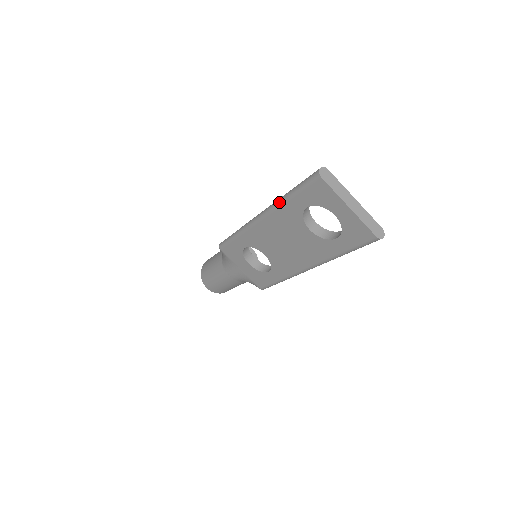
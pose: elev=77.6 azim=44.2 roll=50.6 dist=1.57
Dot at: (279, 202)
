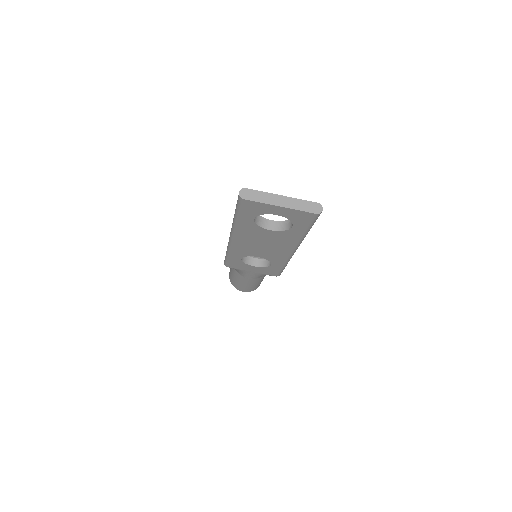
Dot at: (234, 224)
